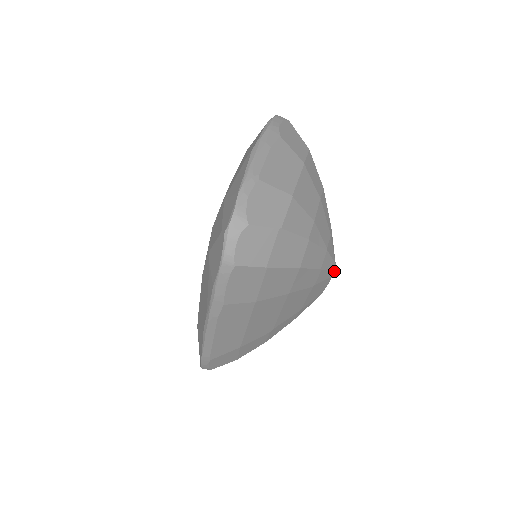
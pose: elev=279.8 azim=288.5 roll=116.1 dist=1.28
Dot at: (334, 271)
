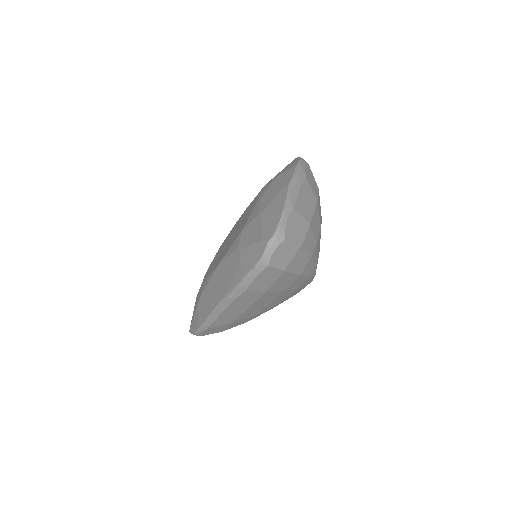
Dot at: (312, 280)
